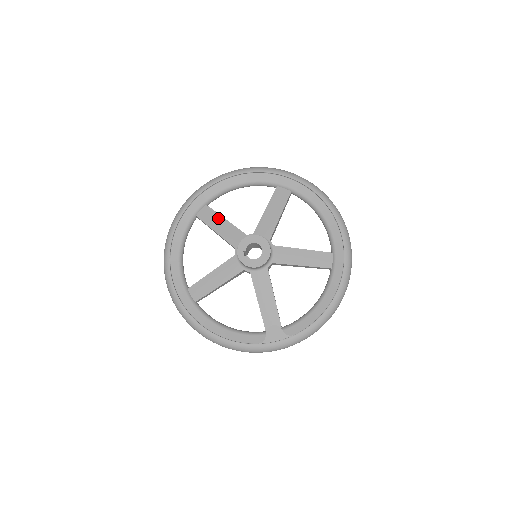
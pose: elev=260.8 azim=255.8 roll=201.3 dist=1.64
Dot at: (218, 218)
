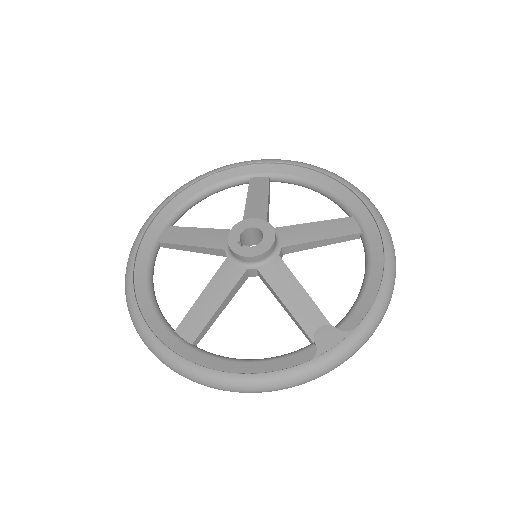
Dot at: (188, 231)
